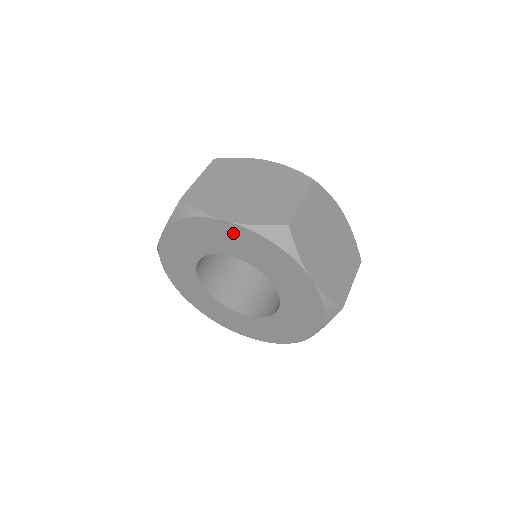
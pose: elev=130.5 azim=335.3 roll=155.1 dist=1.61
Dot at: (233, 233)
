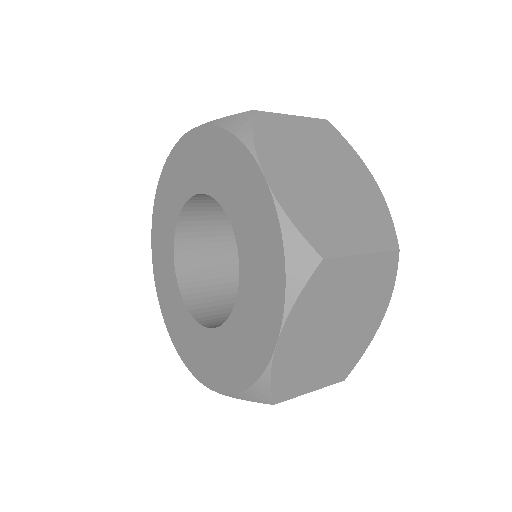
Dot at: (258, 201)
